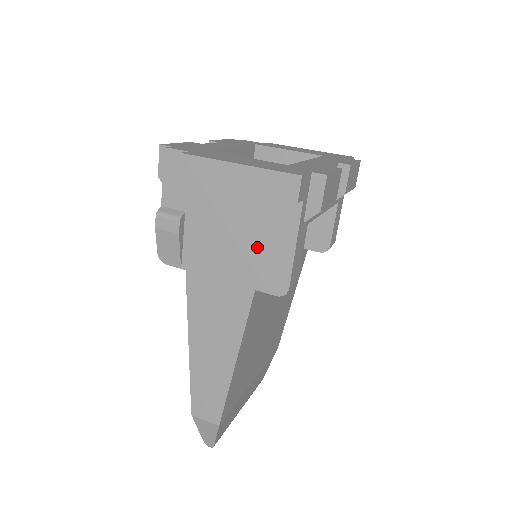
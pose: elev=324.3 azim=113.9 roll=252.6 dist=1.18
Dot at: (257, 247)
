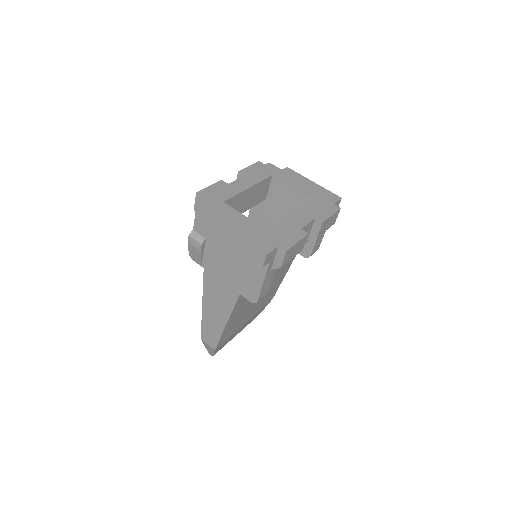
Dot at: (243, 274)
